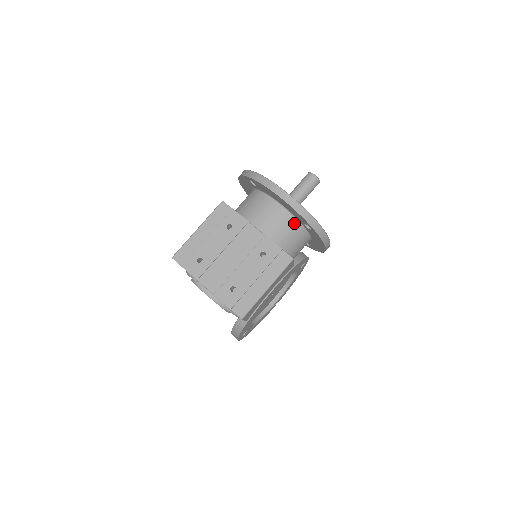
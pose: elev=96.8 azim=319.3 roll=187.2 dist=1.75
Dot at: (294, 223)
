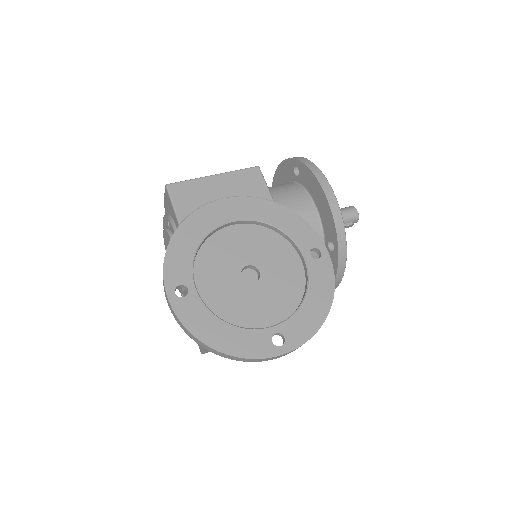
Dot at: occluded
